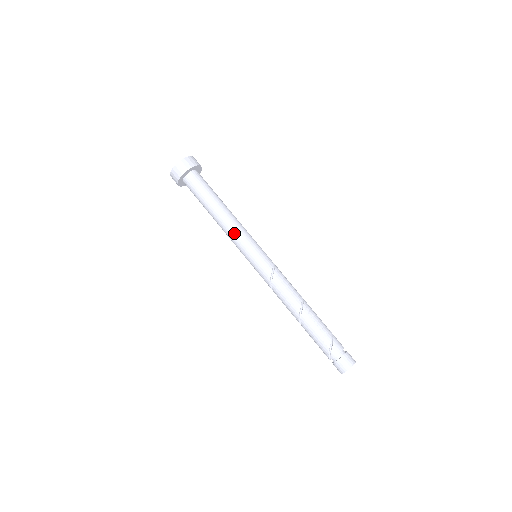
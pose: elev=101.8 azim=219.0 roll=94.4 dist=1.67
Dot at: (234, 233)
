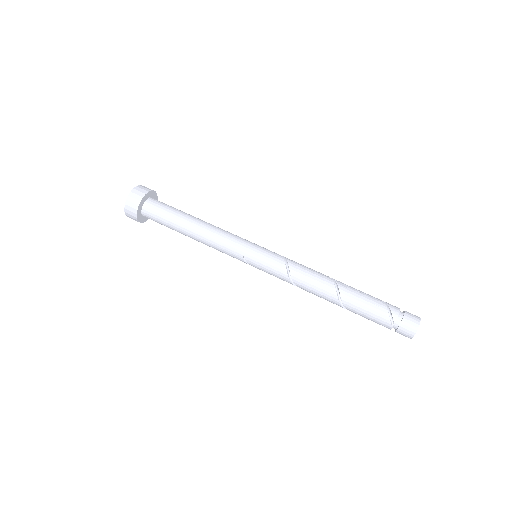
Dot at: (224, 236)
